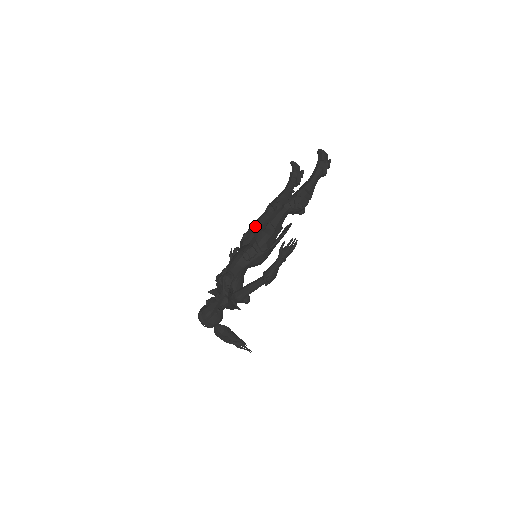
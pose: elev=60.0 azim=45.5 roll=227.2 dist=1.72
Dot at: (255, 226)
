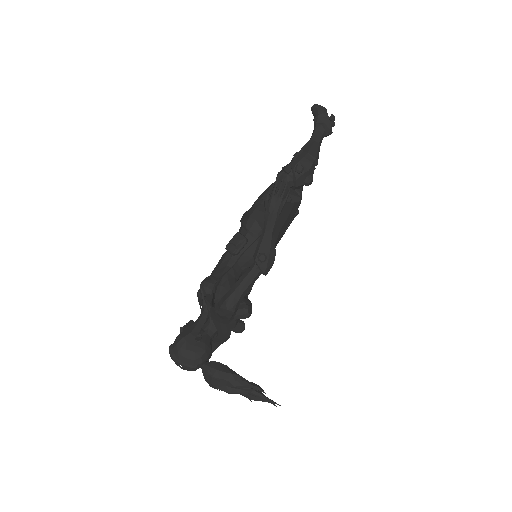
Dot at: occluded
